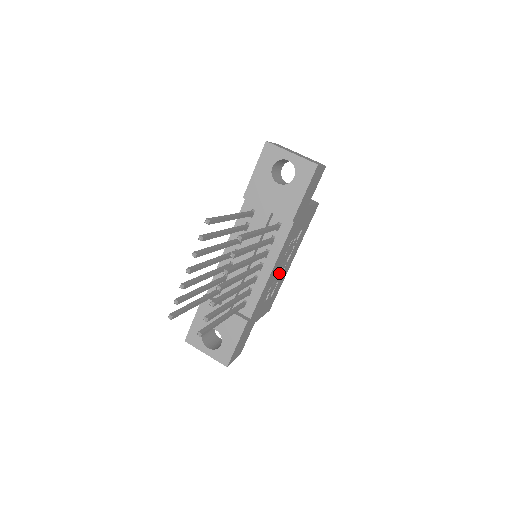
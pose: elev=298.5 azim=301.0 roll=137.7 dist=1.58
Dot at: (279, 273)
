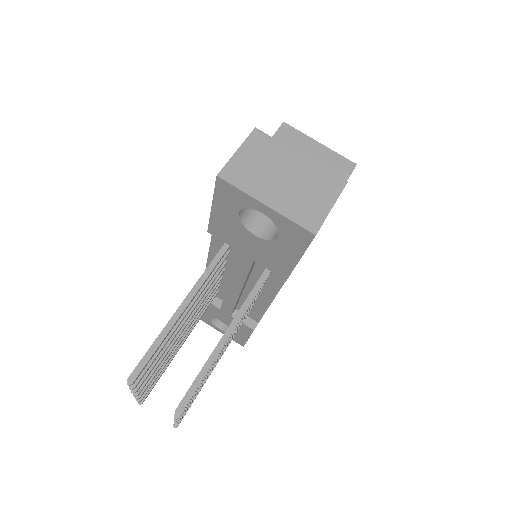
Dot at: occluded
